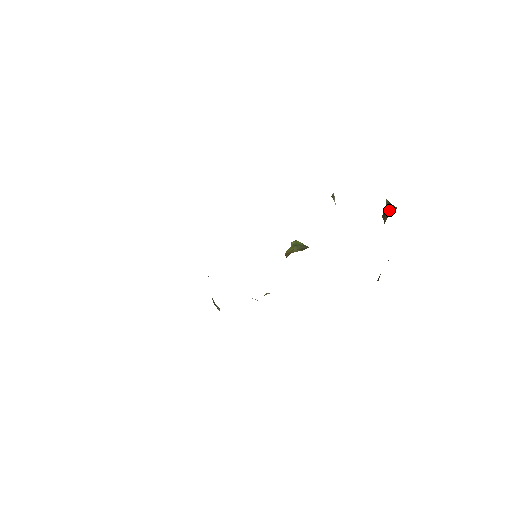
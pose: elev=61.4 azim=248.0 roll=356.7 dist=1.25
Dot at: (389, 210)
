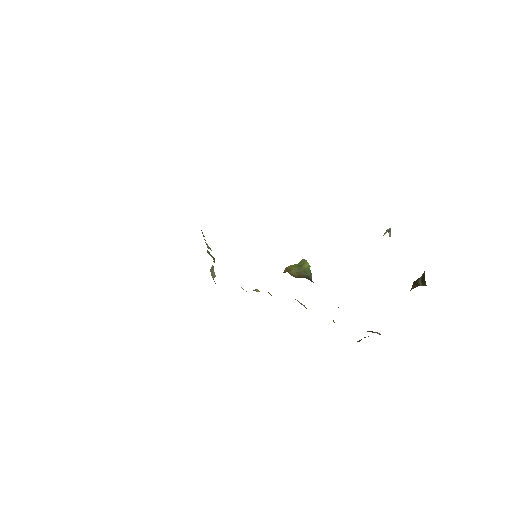
Dot at: (421, 282)
